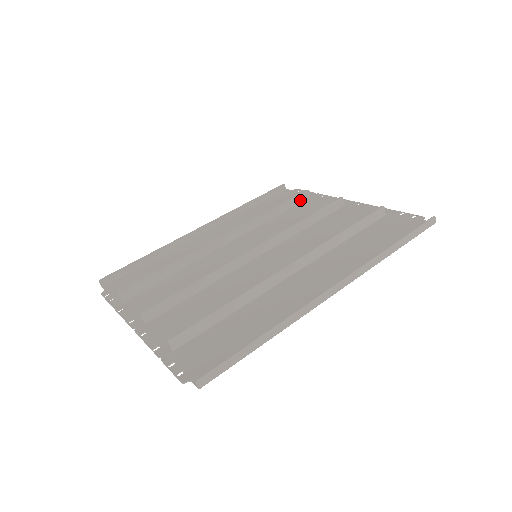
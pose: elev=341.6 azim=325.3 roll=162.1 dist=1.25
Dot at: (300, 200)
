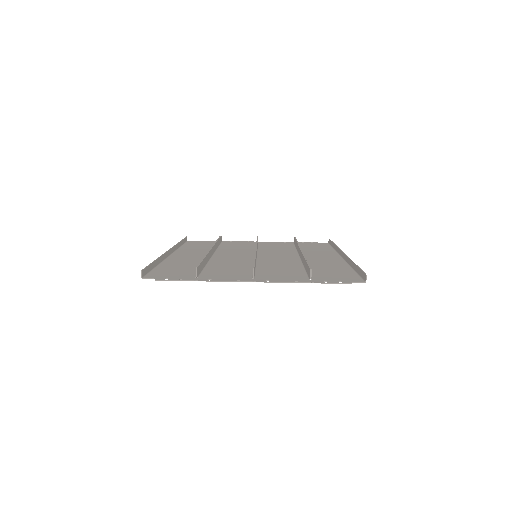
Dot at: (220, 242)
